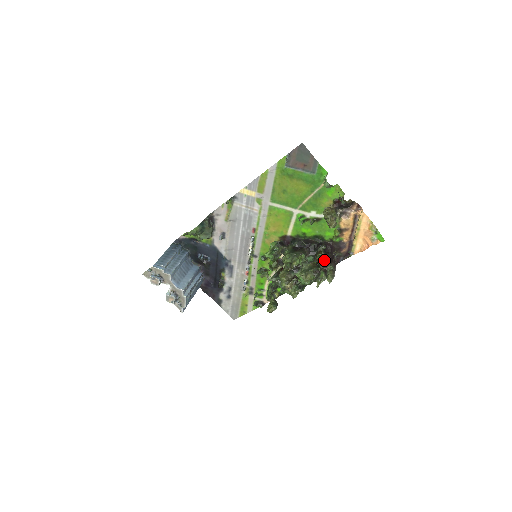
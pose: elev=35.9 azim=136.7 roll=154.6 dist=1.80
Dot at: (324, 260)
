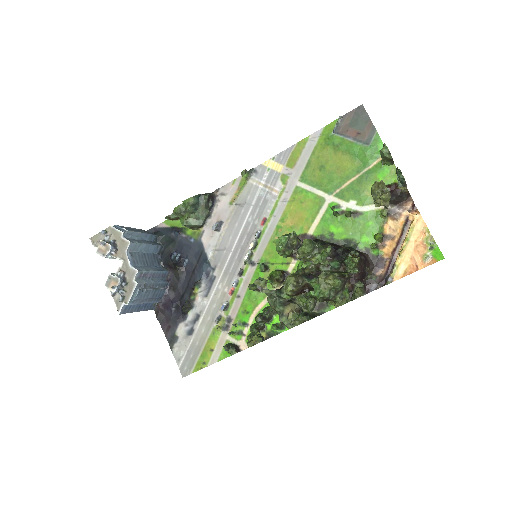
Dot at: (356, 262)
